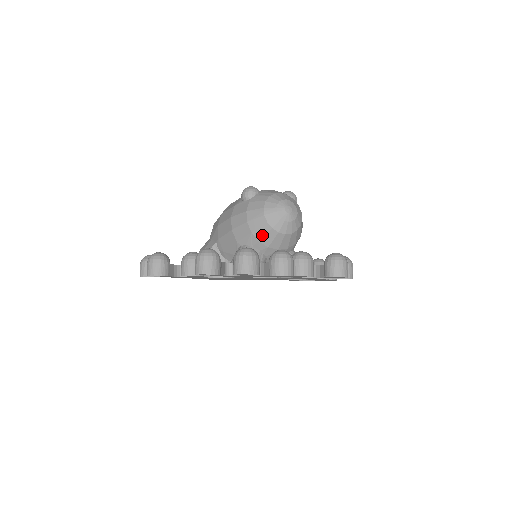
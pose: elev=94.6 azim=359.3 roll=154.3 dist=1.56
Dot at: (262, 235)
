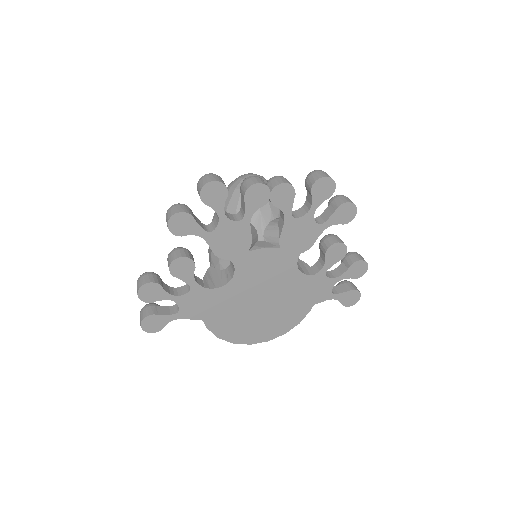
Dot at: (236, 202)
